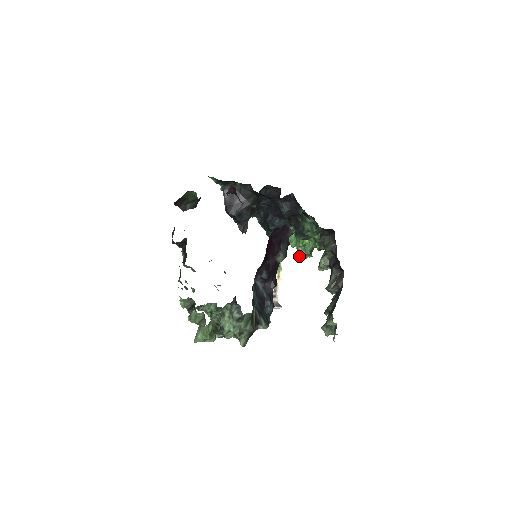
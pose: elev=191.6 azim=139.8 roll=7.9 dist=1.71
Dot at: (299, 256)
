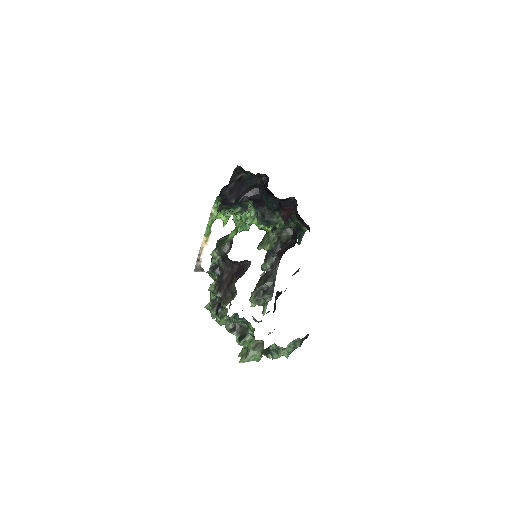
Dot at: (238, 229)
